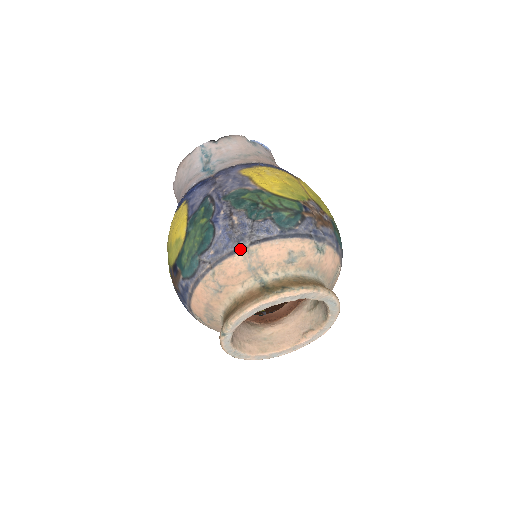
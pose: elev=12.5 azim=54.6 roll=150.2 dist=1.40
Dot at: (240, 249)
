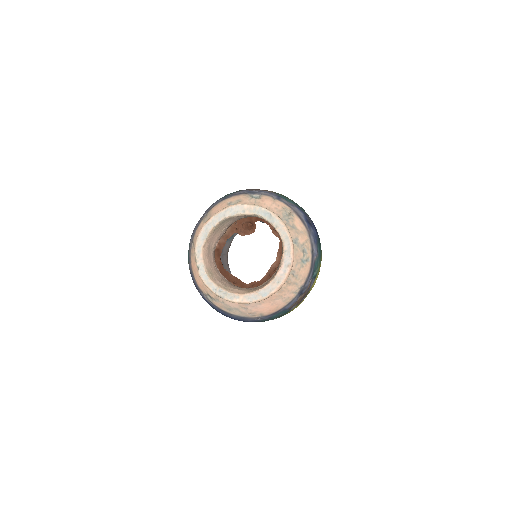
Dot at: (202, 219)
